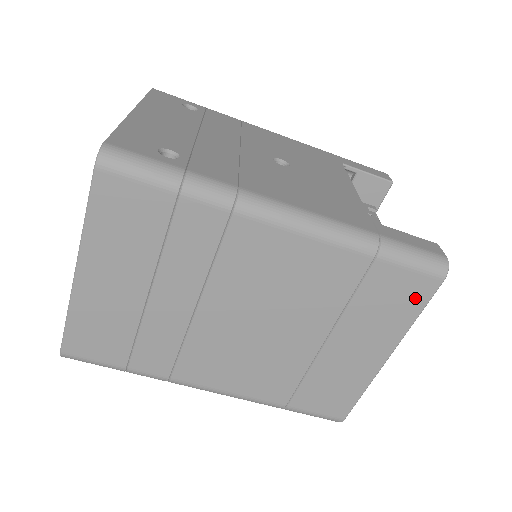
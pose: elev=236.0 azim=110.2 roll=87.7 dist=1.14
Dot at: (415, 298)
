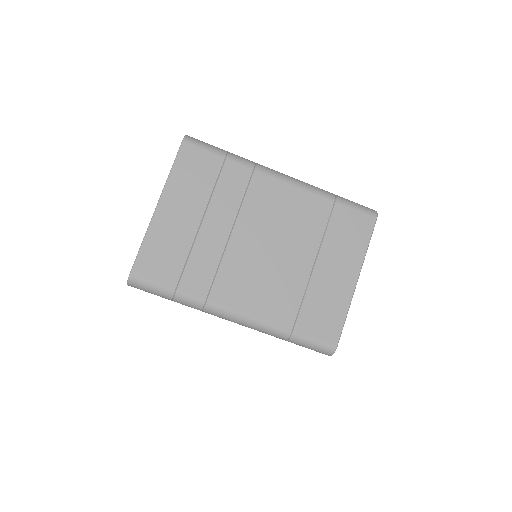
Dot at: (363, 231)
